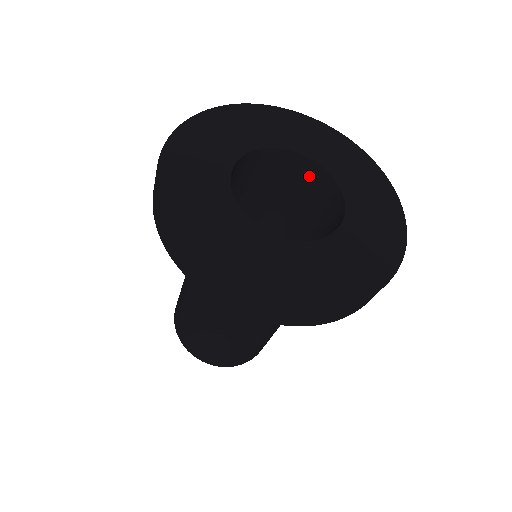
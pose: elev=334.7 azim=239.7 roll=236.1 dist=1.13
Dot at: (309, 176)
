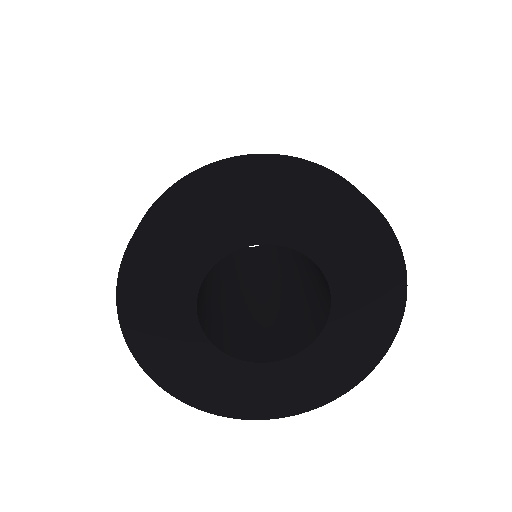
Dot at: occluded
